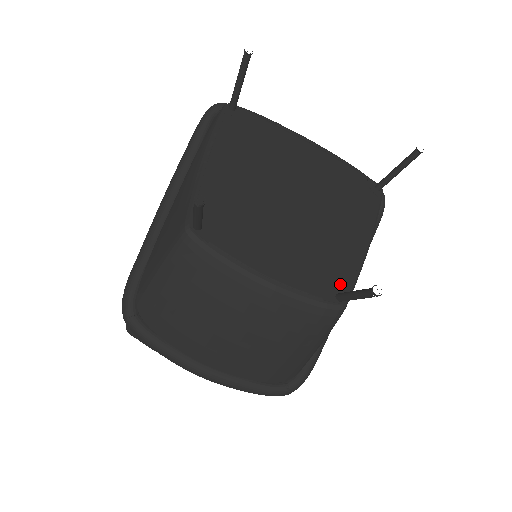
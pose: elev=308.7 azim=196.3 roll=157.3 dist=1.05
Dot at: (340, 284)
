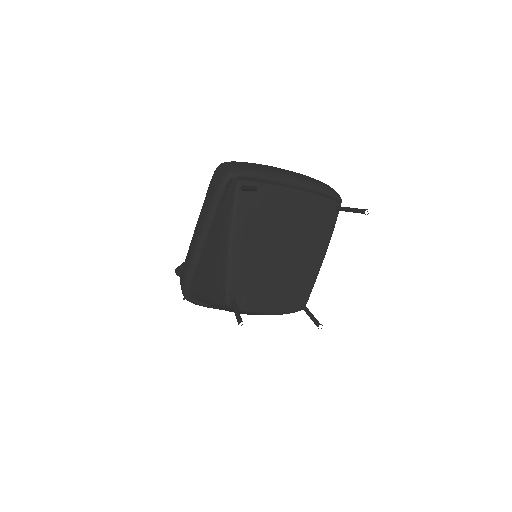
Dot at: (304, 297)
